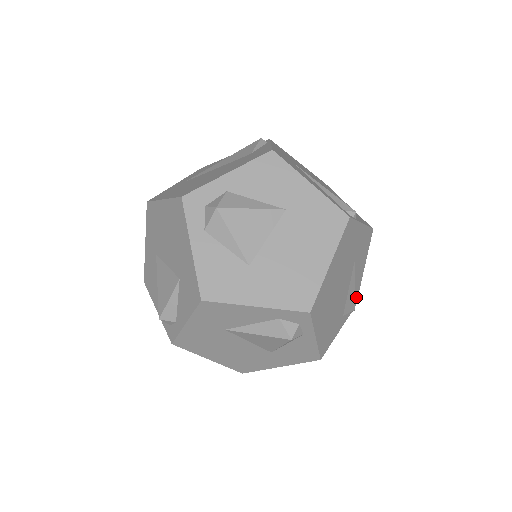
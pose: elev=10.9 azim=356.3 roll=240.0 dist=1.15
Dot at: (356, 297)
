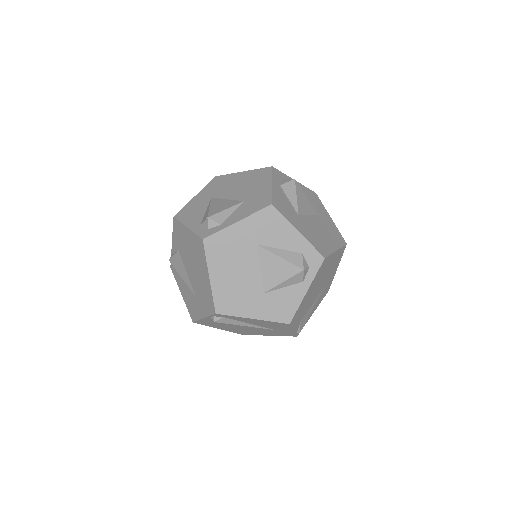
Dot at: (302, 328)
